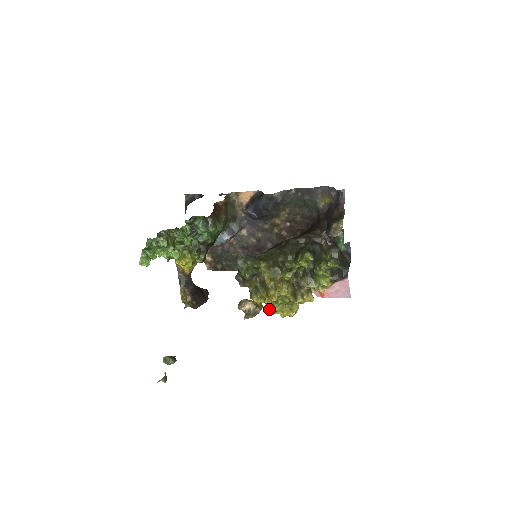
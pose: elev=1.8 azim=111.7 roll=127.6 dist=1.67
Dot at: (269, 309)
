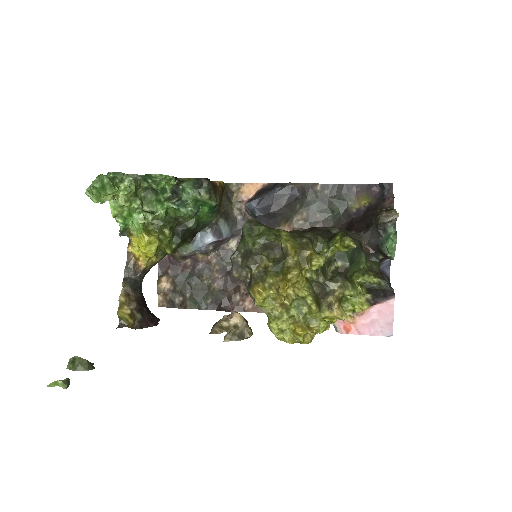
Dot at: (272, 322)
